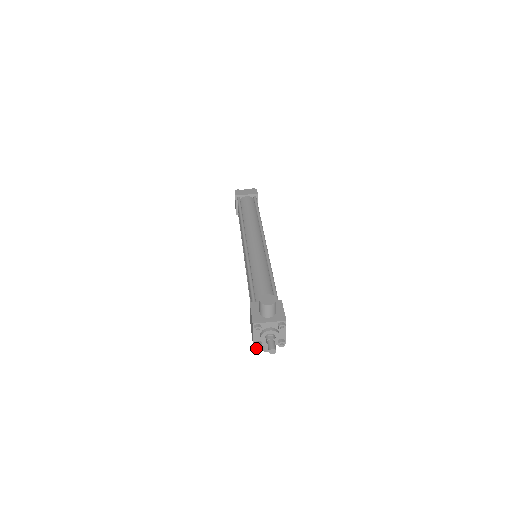
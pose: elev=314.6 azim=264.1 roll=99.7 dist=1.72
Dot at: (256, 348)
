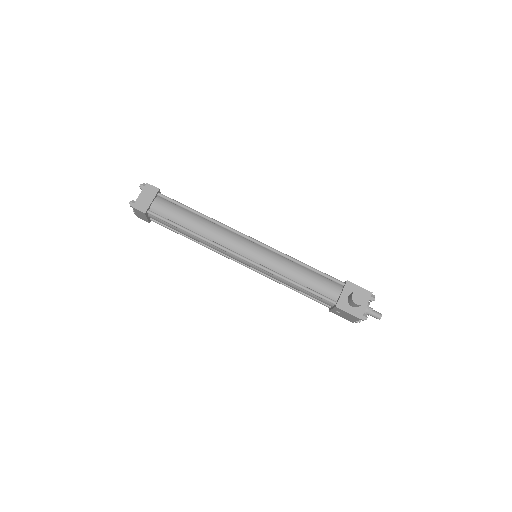
Dot at: (357, 322)
